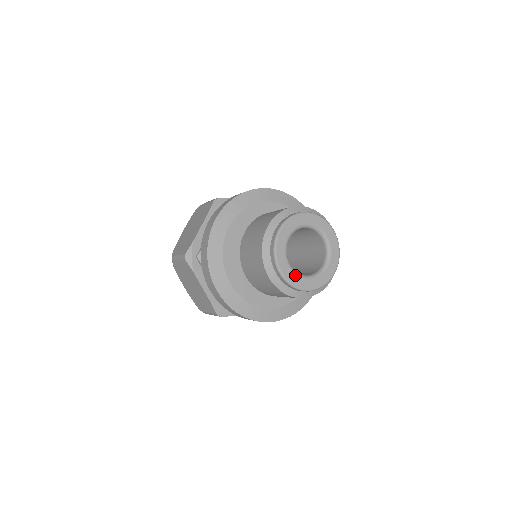
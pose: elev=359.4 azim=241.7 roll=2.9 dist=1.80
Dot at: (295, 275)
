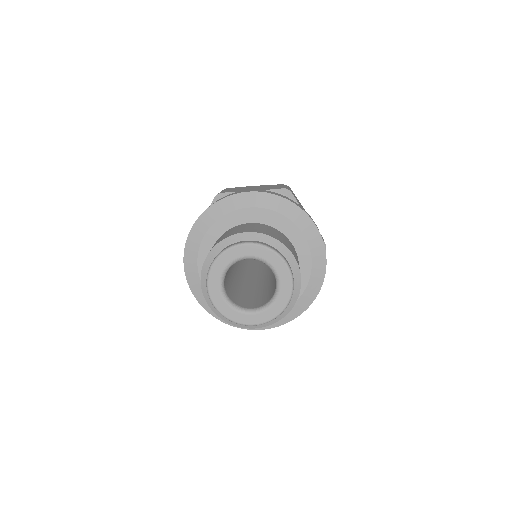
Dot at: (233, 310)
